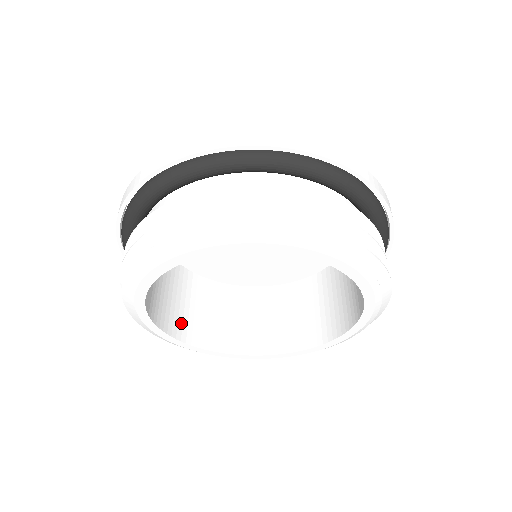
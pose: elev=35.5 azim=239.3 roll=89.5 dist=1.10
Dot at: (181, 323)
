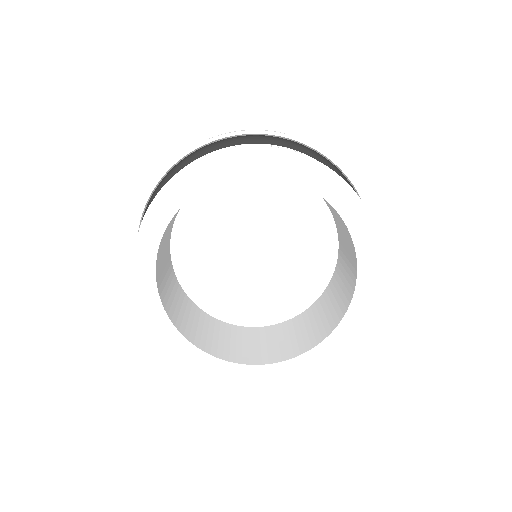
Dot at: (199, 338)
